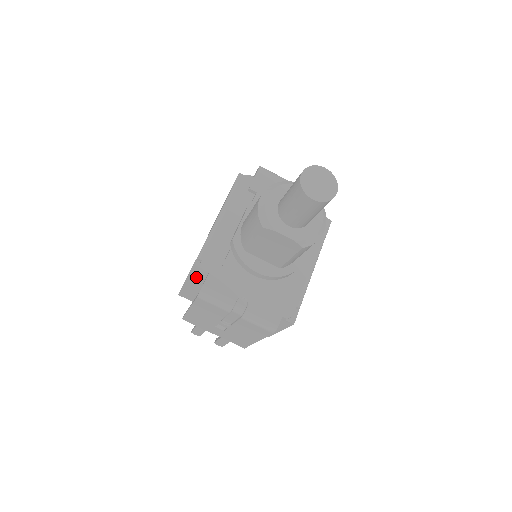
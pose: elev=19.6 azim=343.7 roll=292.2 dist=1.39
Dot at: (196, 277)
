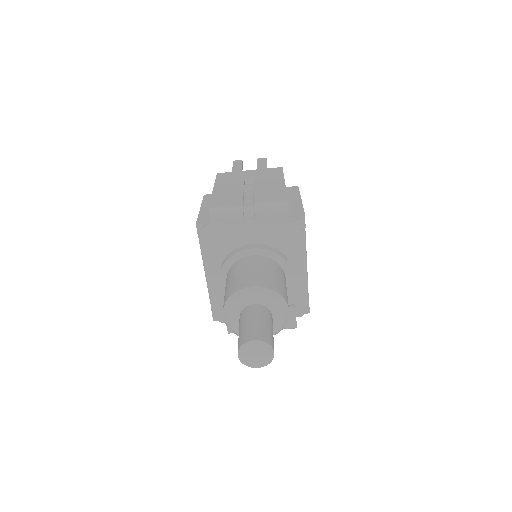
Dot at: (220, 320)
